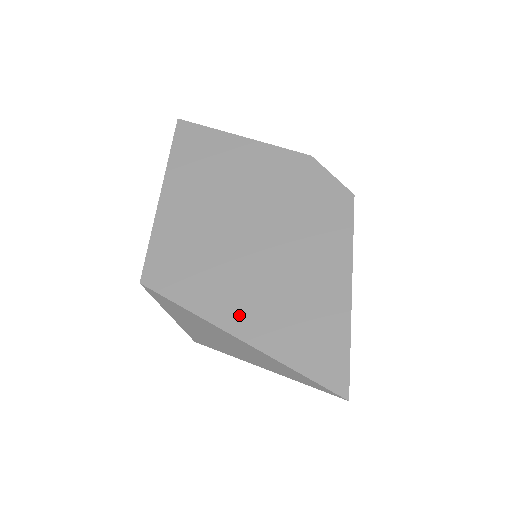
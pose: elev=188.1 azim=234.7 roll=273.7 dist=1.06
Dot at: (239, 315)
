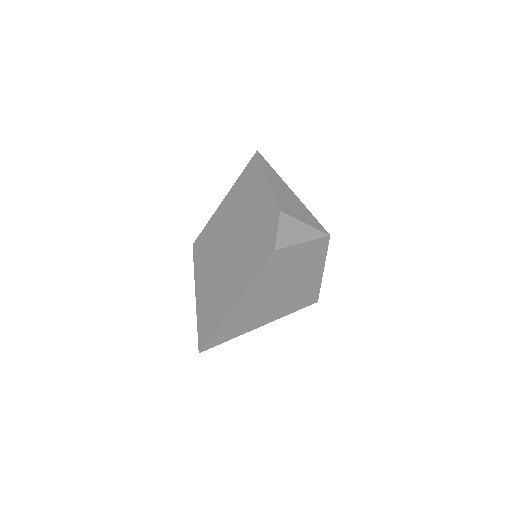
Dot at: (202, 285)
